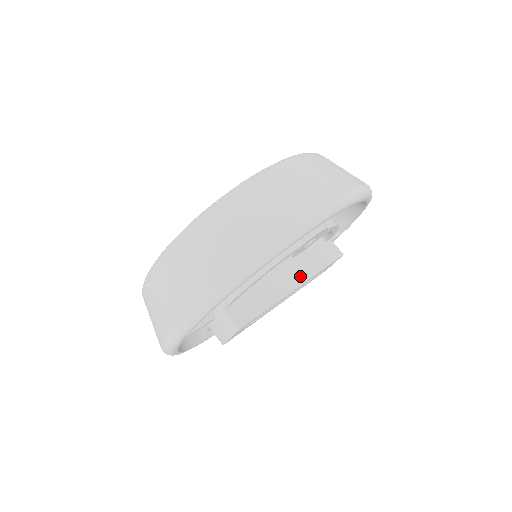
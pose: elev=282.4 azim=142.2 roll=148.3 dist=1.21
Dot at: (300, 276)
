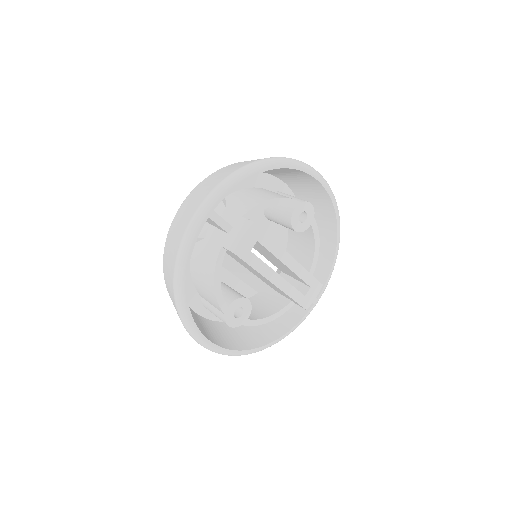
Dot at: occluded
